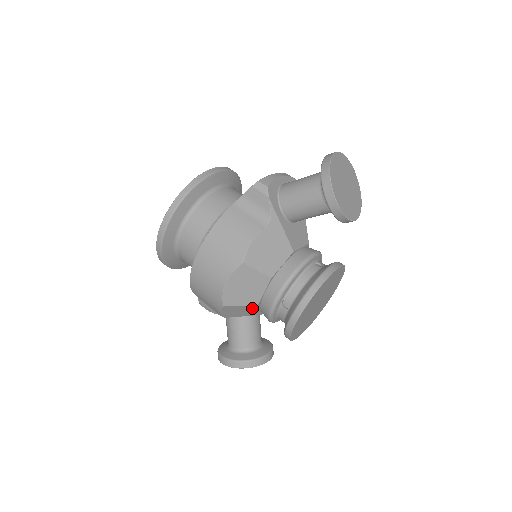
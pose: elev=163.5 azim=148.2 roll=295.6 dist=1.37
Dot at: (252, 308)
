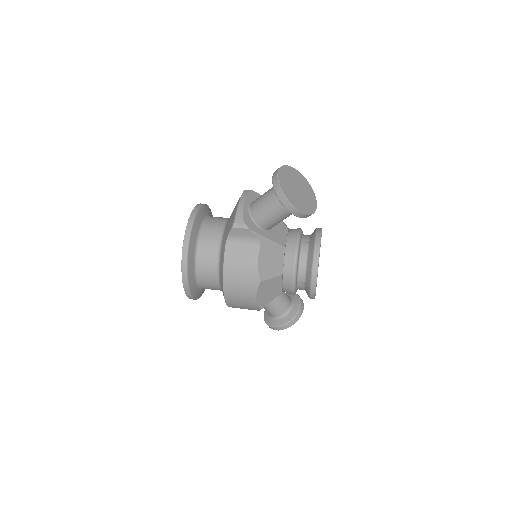
Dot at: occluded
